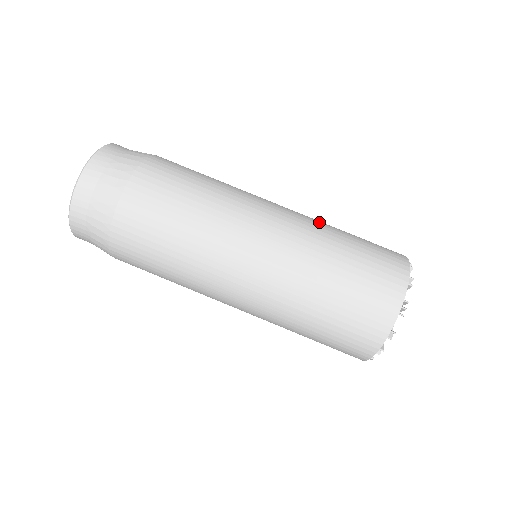
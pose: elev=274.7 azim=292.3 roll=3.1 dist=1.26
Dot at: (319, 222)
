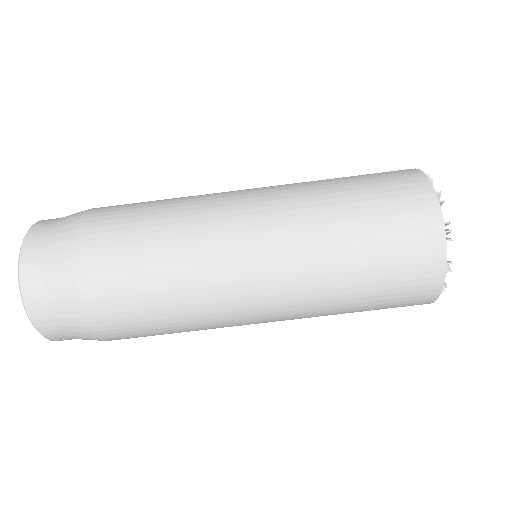
Dot at: (304, 185)
